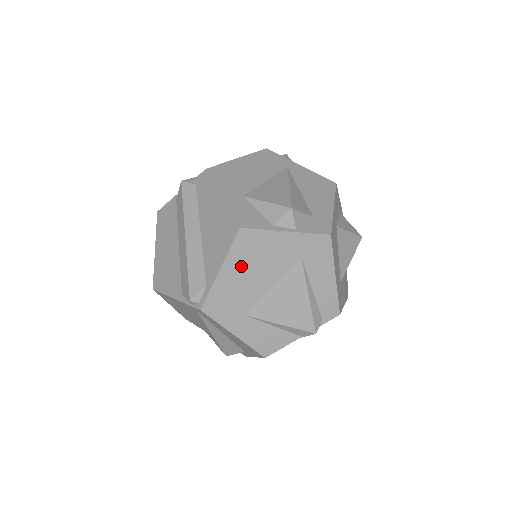
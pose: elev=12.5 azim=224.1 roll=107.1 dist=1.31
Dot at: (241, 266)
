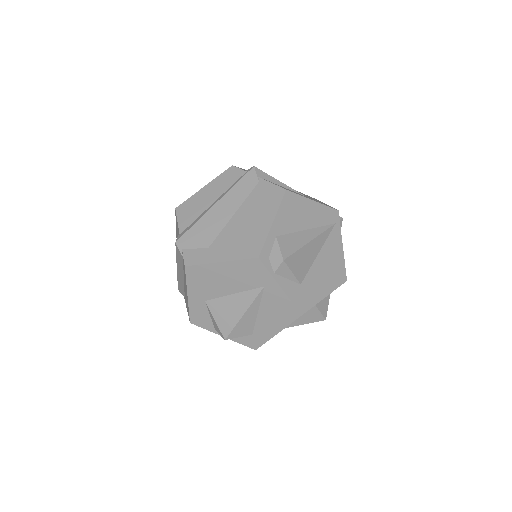
Dot at: occluded
